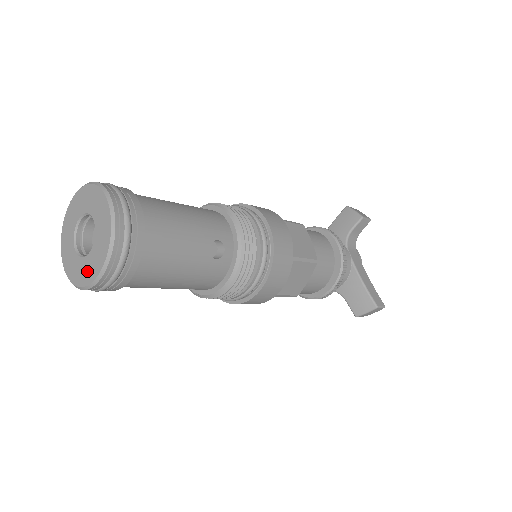
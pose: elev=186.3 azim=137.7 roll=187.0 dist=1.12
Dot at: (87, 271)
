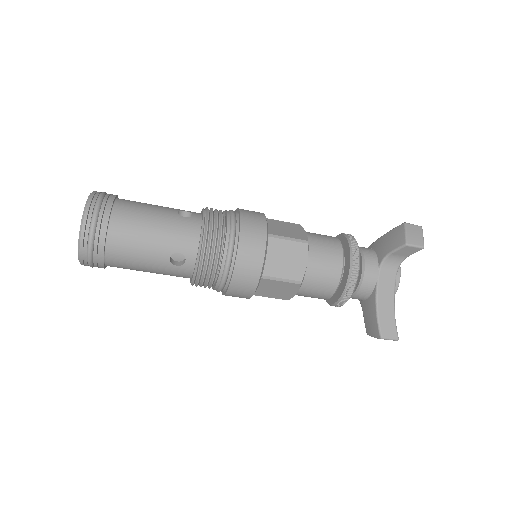
Dot at: occluded
